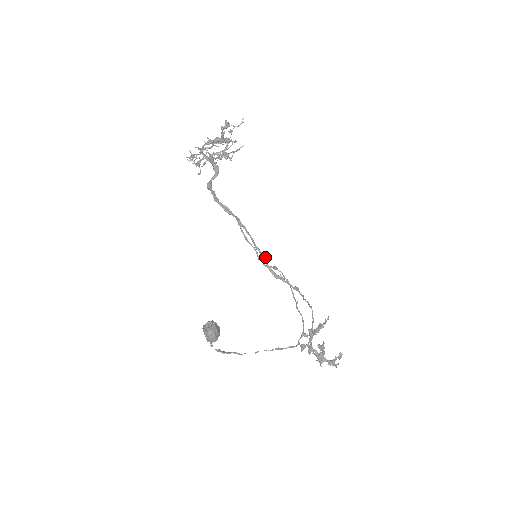
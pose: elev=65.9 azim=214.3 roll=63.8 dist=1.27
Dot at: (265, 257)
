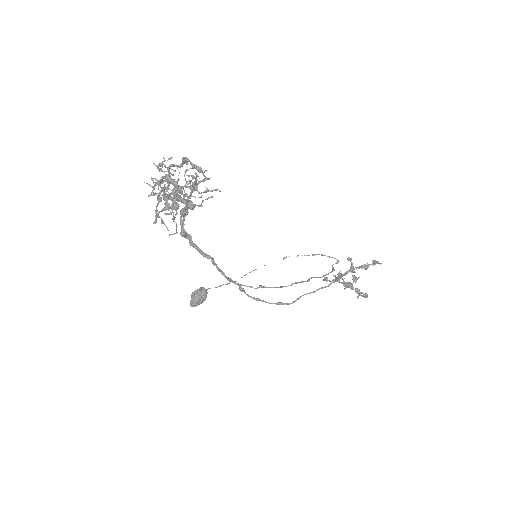
Dot at: (241, 291)
